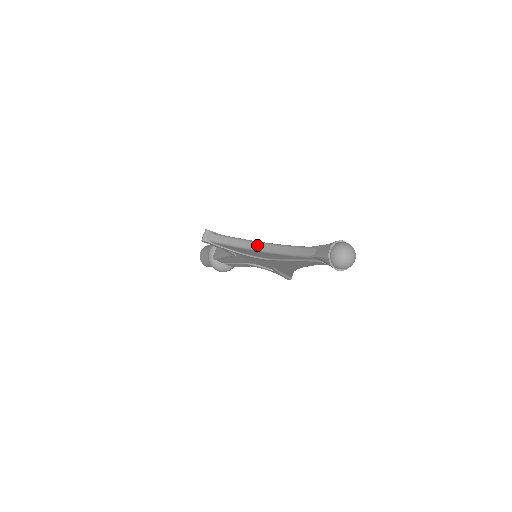
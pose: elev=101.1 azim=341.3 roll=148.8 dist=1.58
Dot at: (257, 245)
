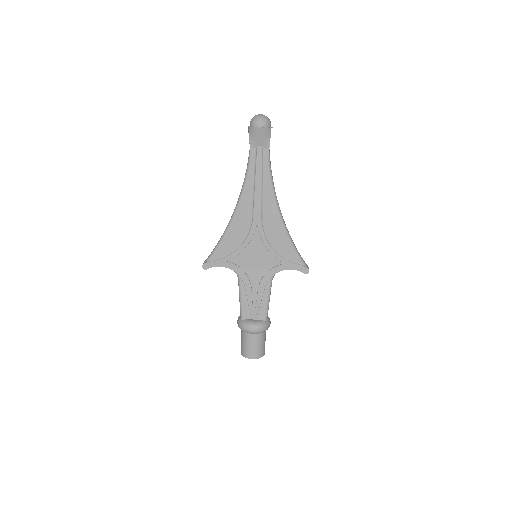
Dot at: (232, 214)
